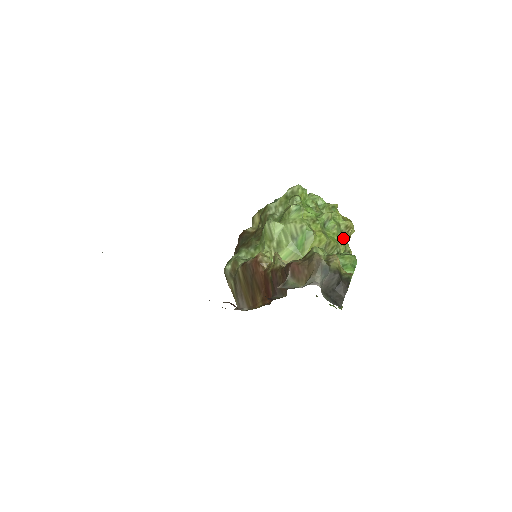
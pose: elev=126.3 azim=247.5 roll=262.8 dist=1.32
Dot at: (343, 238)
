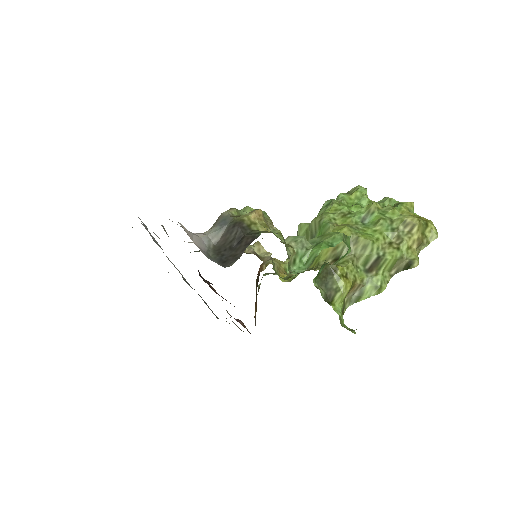
Dot at: (397, 239)
